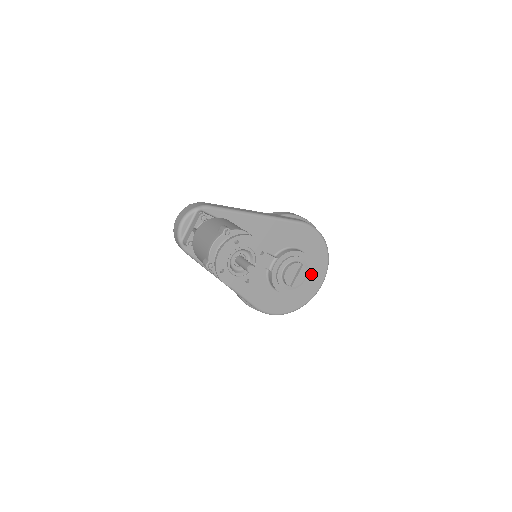
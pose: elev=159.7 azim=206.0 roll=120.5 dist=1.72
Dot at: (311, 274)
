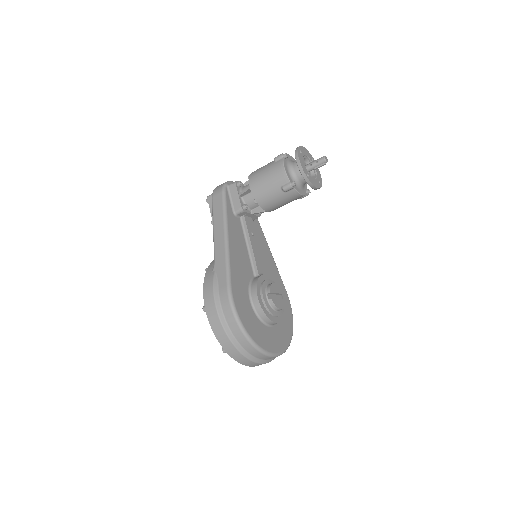
Dot at: (275, 332)
